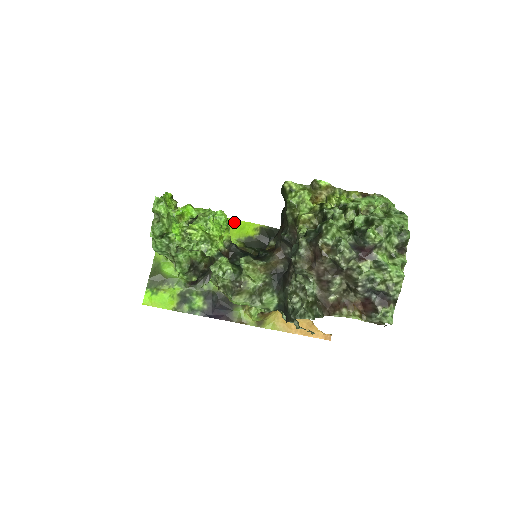
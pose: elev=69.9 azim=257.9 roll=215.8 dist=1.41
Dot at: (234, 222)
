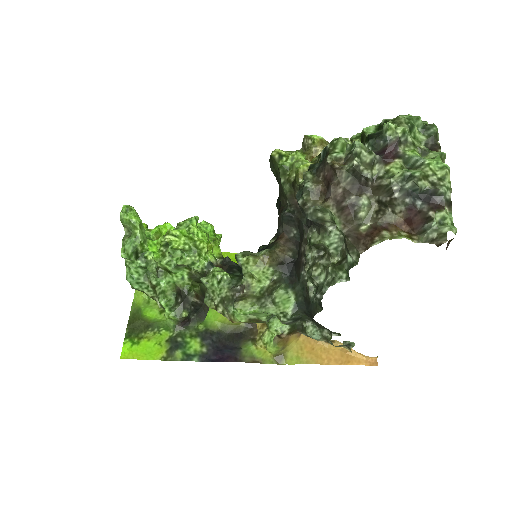
Dot at: (225, 255)
